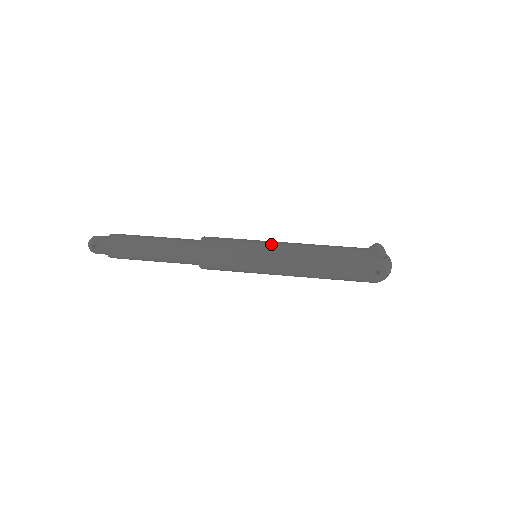
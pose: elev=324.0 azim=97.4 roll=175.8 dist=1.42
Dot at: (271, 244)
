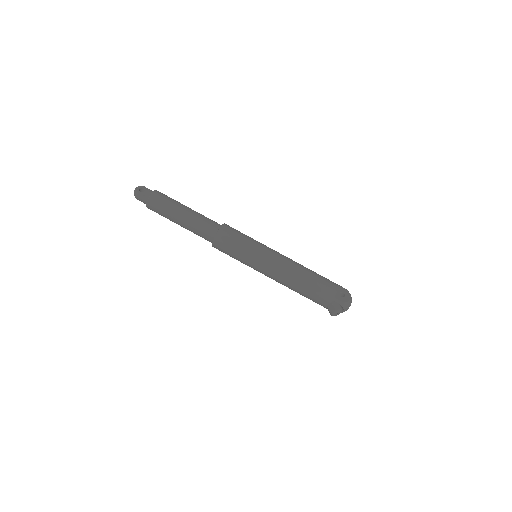
Dot at: (261, 271)
